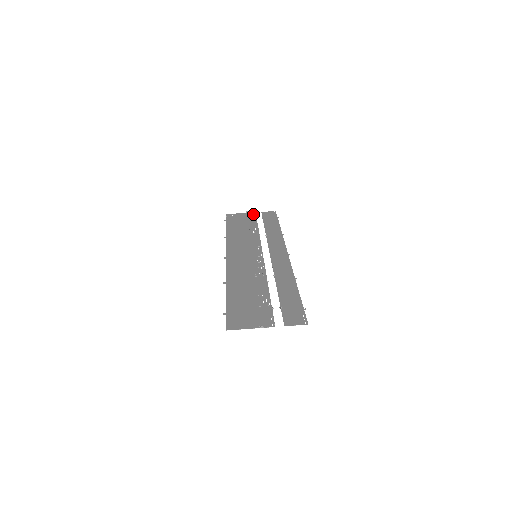
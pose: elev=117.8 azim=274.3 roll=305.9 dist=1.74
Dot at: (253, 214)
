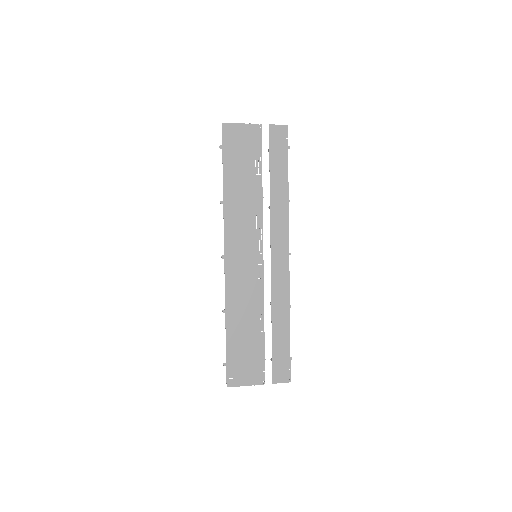
Dot at: (261, 377)
